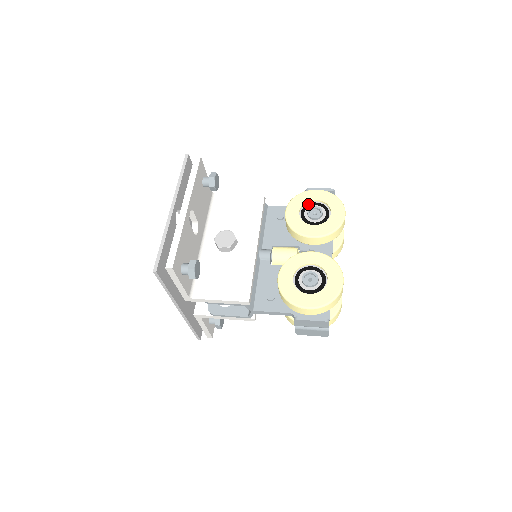
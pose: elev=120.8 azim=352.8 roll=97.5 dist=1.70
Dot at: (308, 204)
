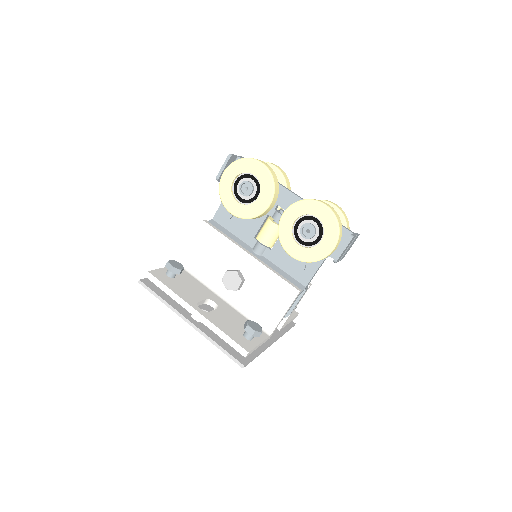
Dot at: (234, 189)
